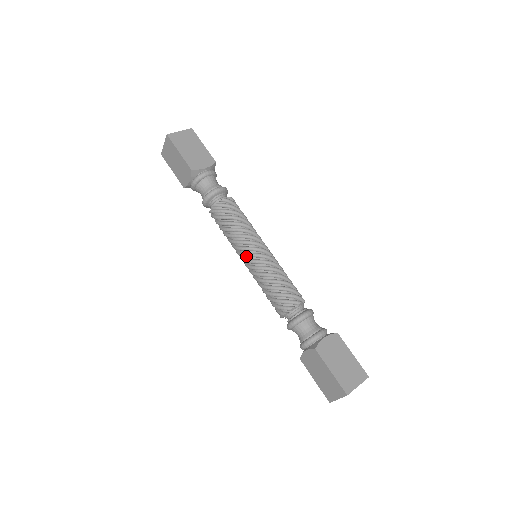
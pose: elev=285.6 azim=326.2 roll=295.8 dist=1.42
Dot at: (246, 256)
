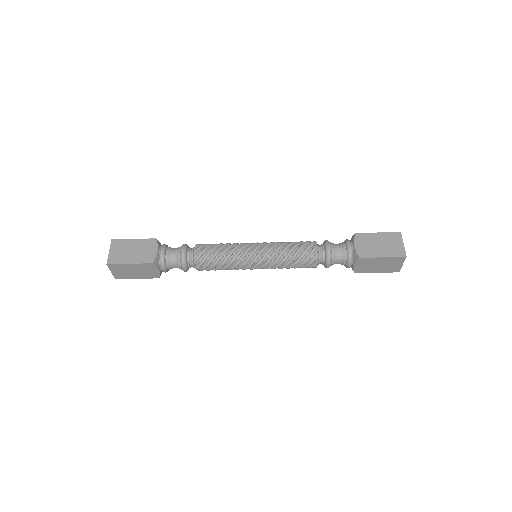
Dot at: (253, 264)
